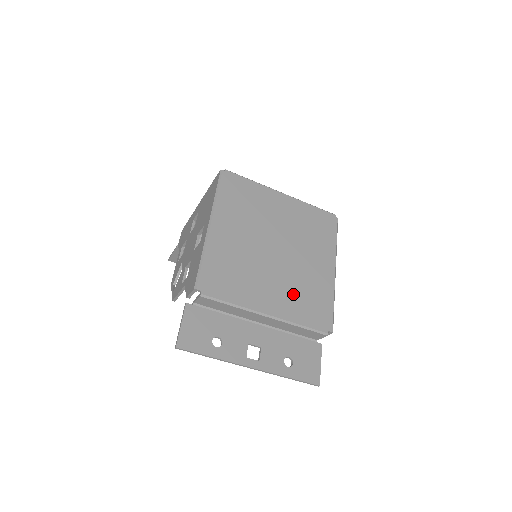
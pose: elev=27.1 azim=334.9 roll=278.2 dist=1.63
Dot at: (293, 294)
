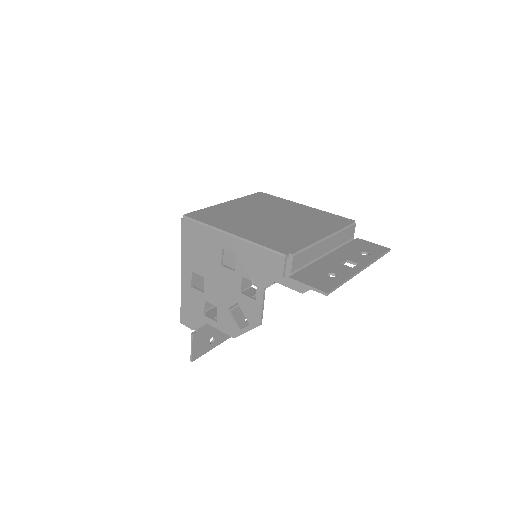
Dot at: (315, 224)
